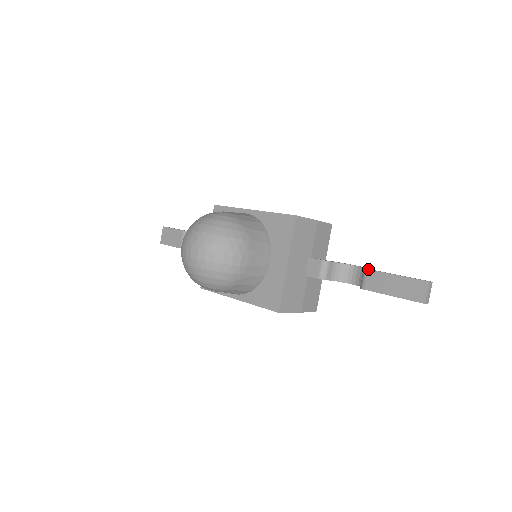
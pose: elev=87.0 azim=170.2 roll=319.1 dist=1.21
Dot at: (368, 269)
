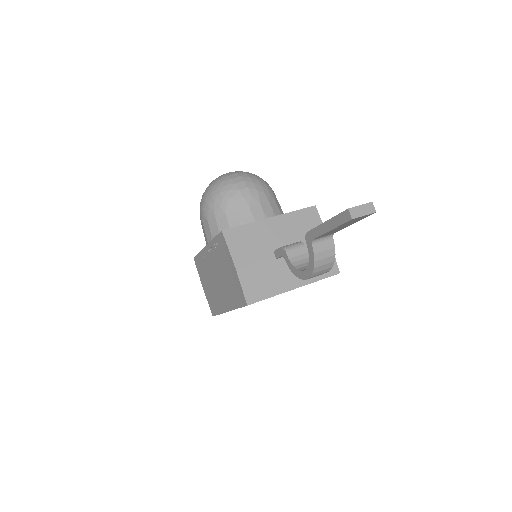
Dot at: occluded
